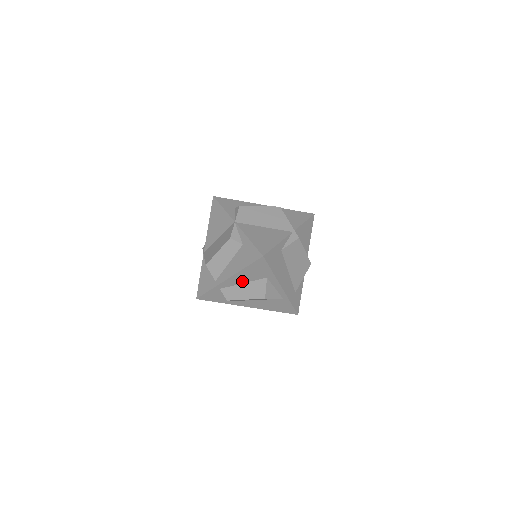
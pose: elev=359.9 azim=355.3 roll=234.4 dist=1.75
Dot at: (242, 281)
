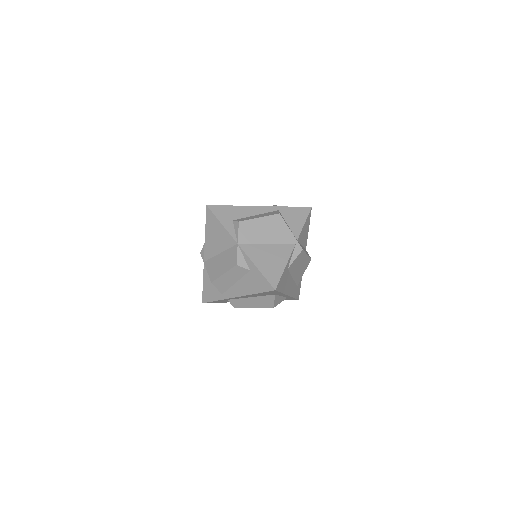
Dot at: (250, 297)
